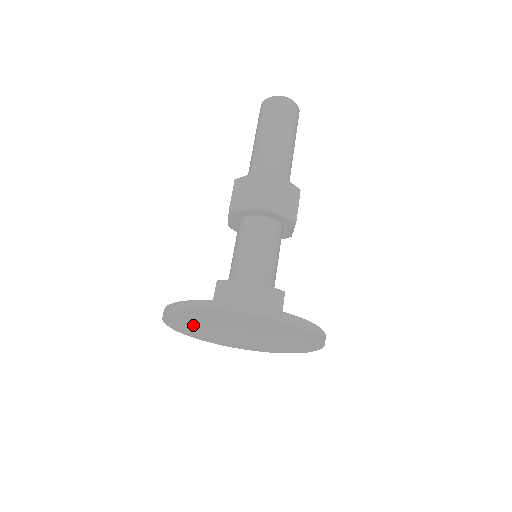
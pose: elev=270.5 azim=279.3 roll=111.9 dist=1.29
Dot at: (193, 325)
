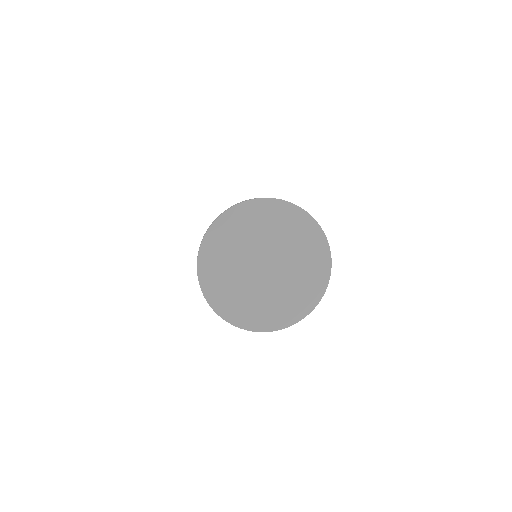
Dot at: (223, 272)
